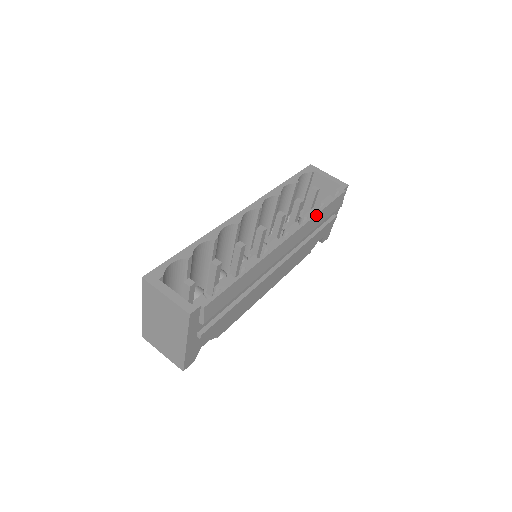
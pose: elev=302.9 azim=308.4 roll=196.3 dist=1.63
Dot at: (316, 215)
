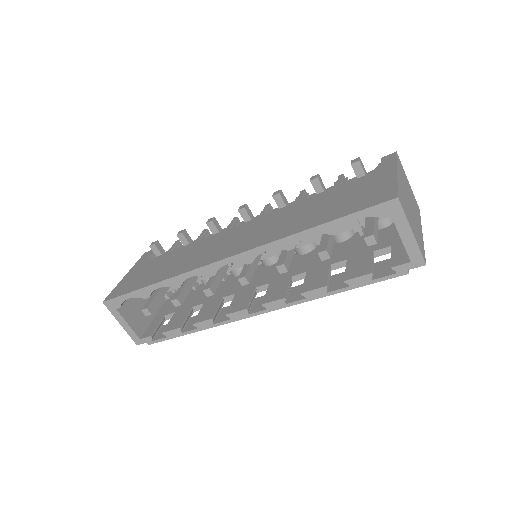
Dot at: (321, 297)
